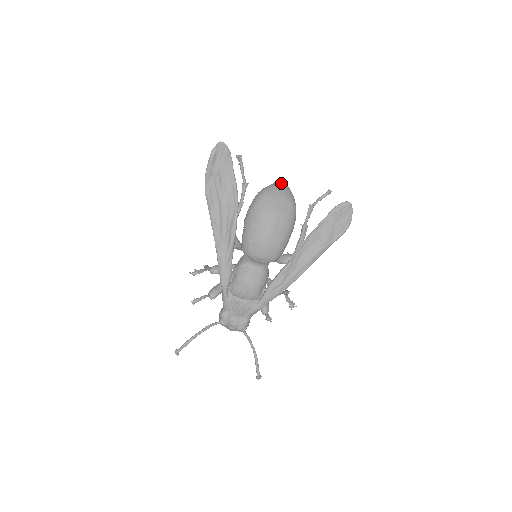
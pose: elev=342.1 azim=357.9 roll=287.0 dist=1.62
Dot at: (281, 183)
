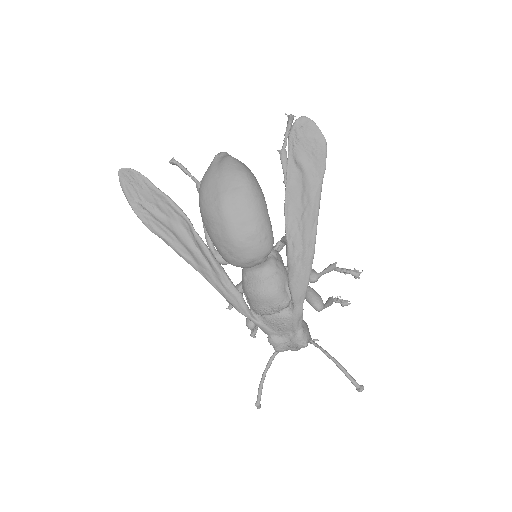
Dot at: (217, 158)
